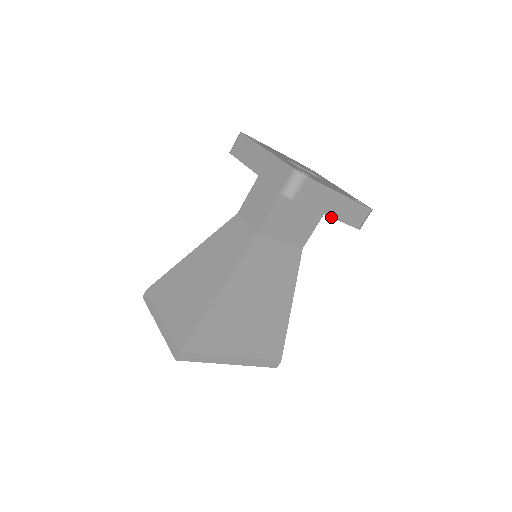
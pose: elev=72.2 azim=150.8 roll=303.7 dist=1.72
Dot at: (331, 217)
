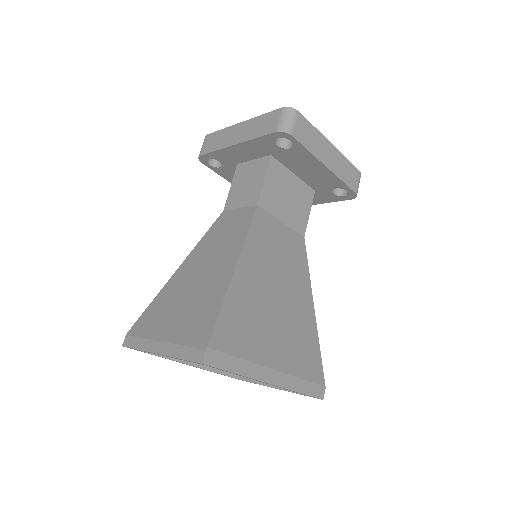
Dot at: (329, 170)
